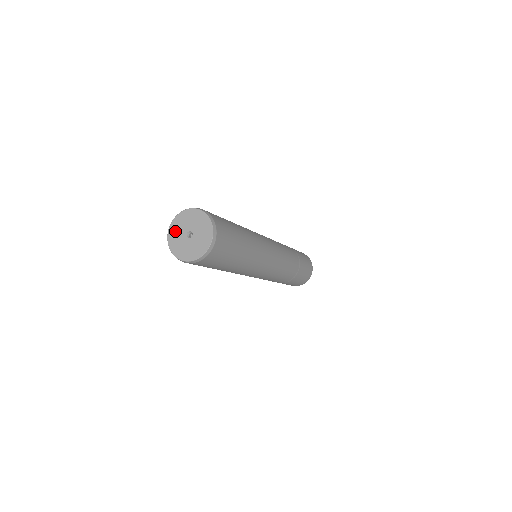
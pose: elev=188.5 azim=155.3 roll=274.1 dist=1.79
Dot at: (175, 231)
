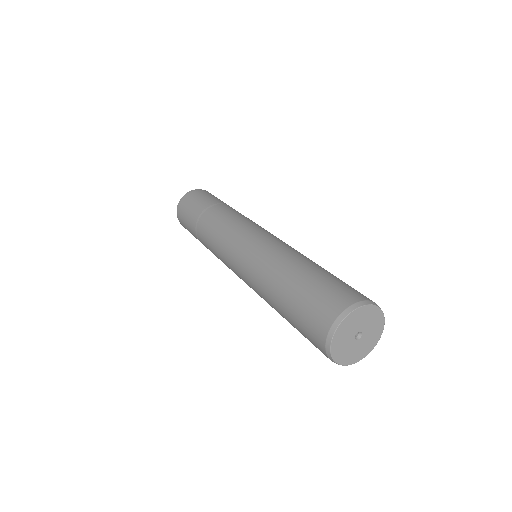
Dot at: (348, 326)
